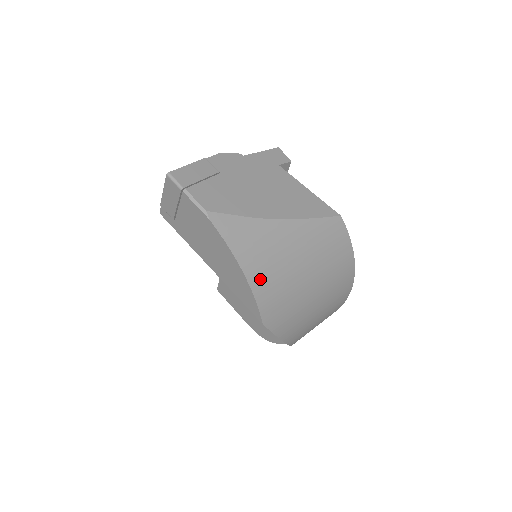
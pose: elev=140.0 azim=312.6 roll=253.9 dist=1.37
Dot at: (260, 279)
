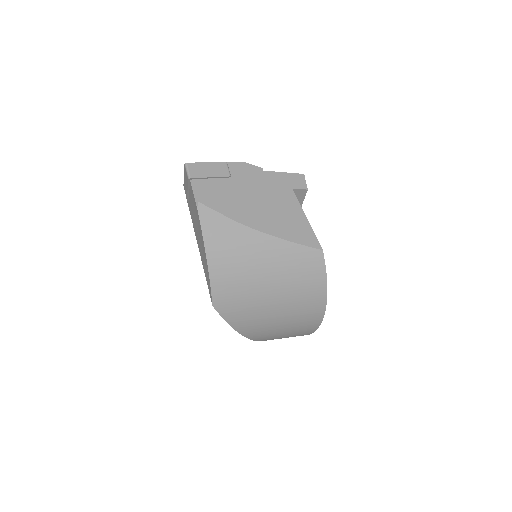
Dot at: (220, 270)
